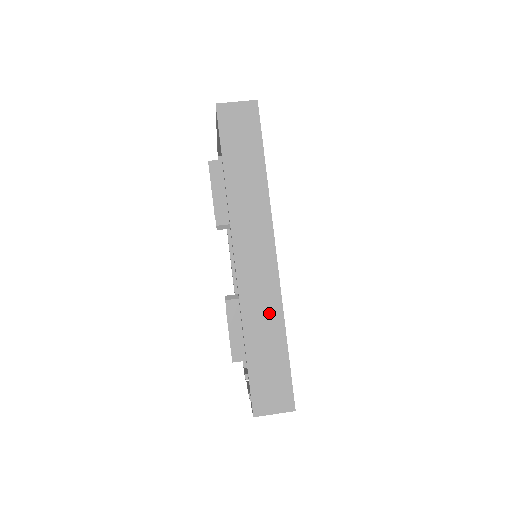
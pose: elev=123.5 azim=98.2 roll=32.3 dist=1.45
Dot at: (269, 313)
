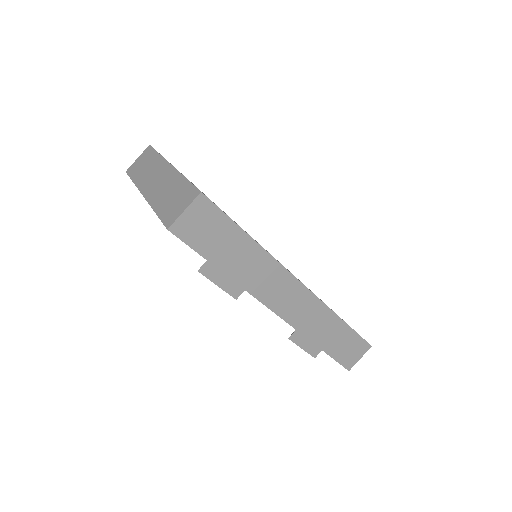
Dot at: (323, 319)
